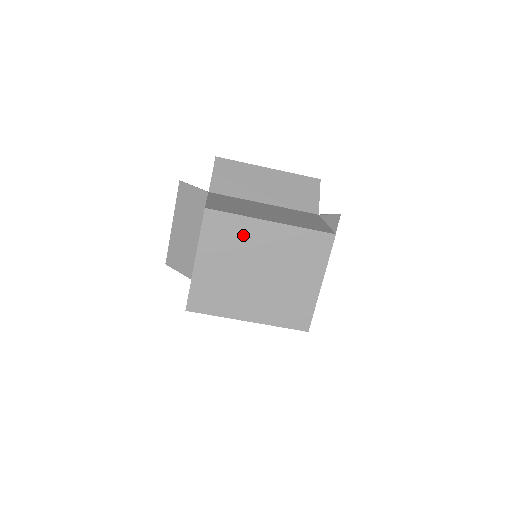
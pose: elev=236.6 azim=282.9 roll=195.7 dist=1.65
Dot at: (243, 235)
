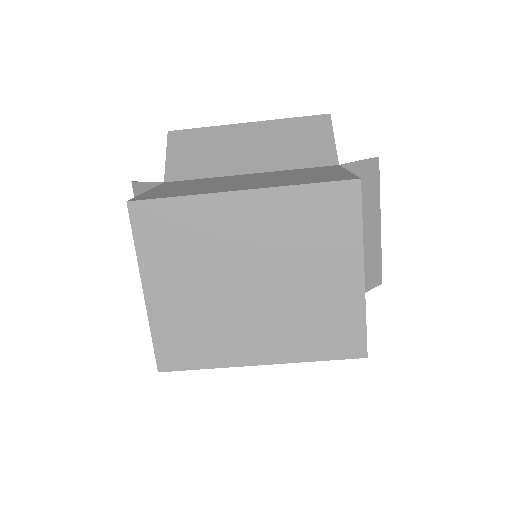
Dot at: (203, 227)
